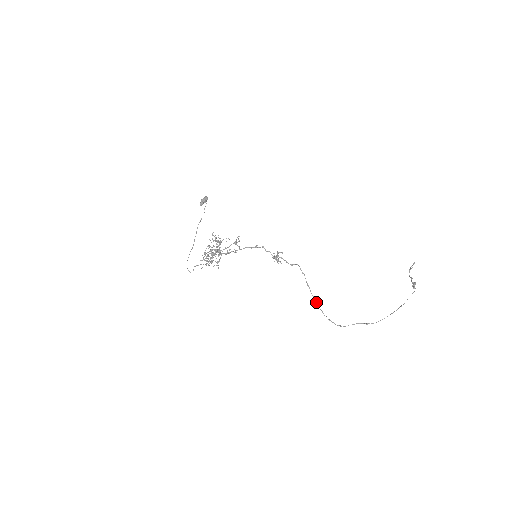
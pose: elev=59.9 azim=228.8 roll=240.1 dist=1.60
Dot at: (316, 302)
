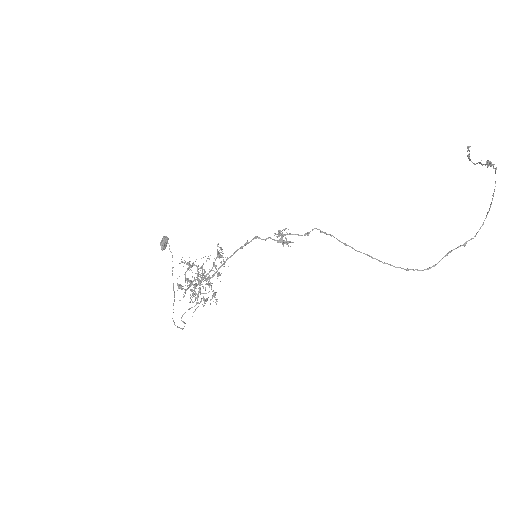
Dot at: (371, 257)
